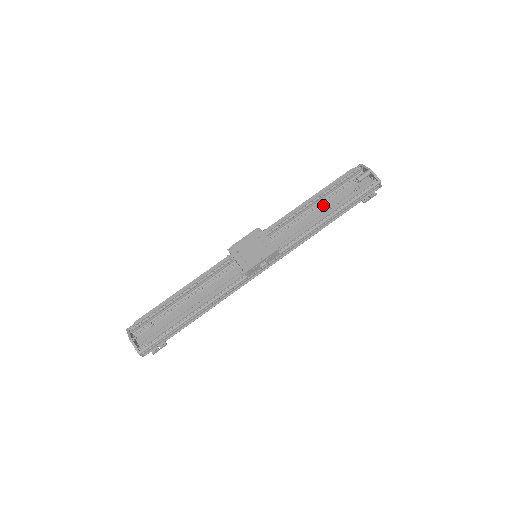
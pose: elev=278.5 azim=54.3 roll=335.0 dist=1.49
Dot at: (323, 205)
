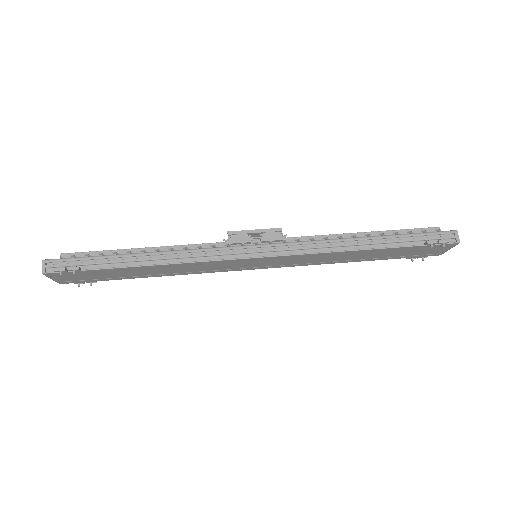
Dot at: occluded
